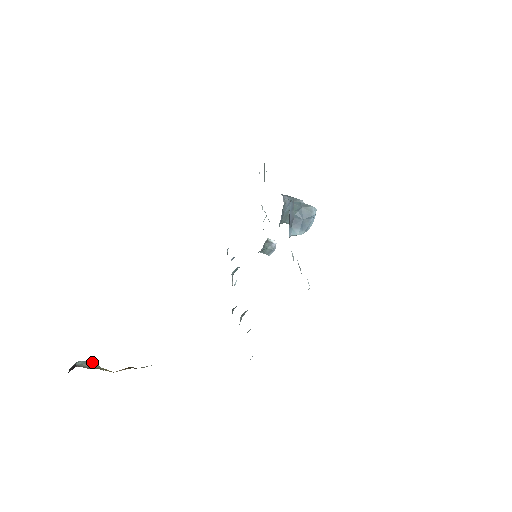
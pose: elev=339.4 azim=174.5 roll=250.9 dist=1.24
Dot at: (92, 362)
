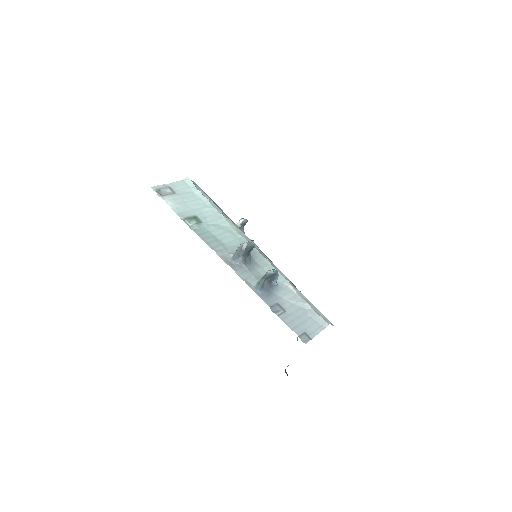
Dot at: occluded
